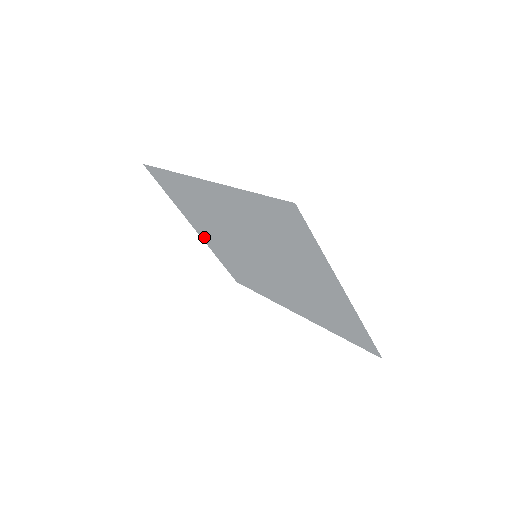
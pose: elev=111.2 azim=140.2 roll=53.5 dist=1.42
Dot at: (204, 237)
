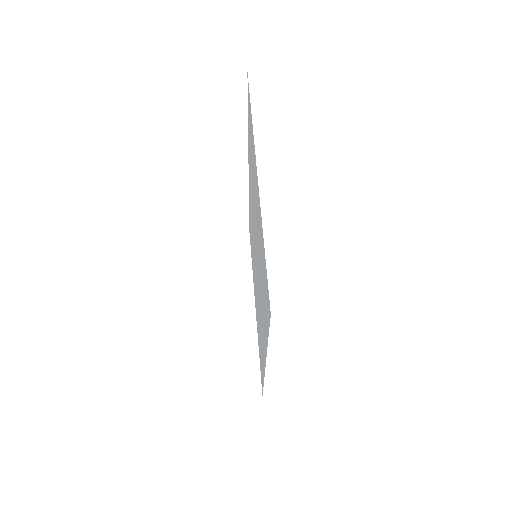
Dot at: occluded
